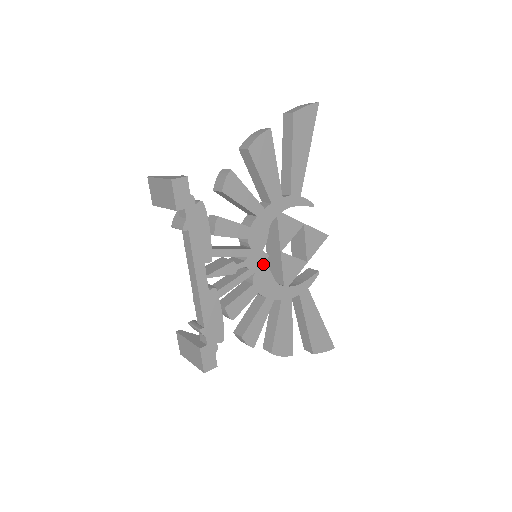
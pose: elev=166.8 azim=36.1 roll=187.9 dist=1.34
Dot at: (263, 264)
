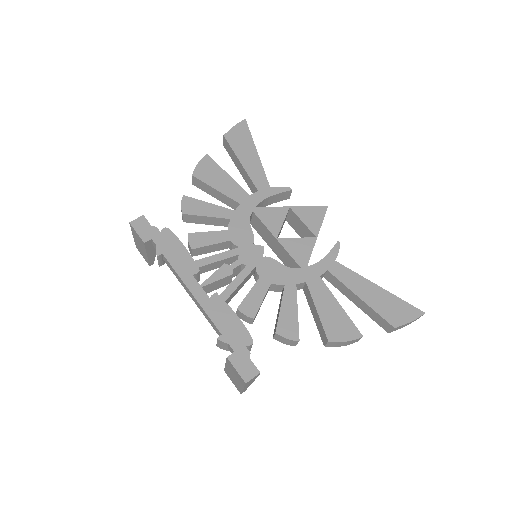
Dot at: (261, 256)
